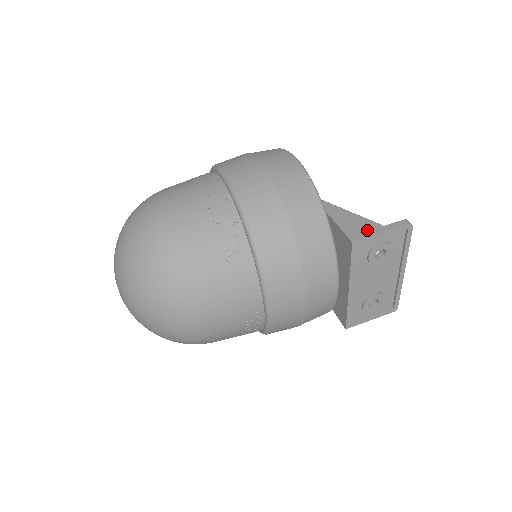
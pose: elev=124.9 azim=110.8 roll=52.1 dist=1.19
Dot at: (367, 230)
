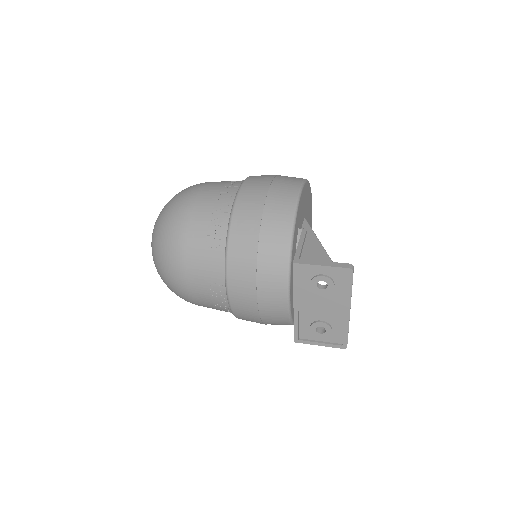
Dot at: occluded
